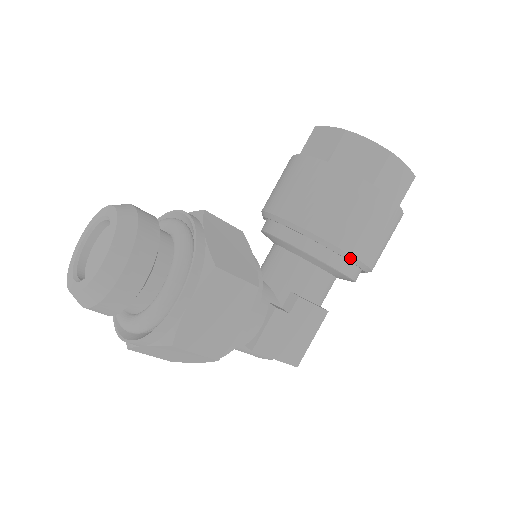
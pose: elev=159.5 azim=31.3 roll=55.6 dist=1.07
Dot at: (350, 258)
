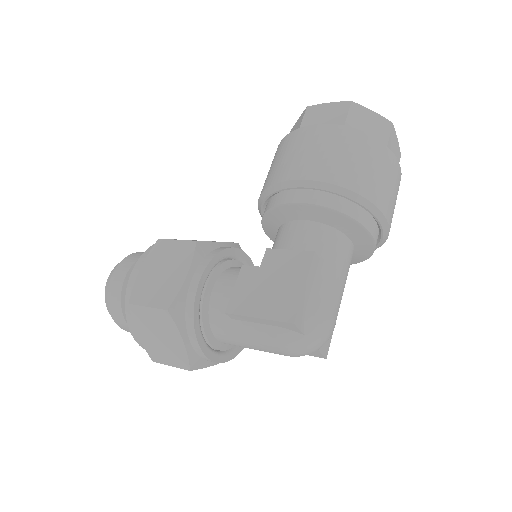
Dot at: (290, 185)
